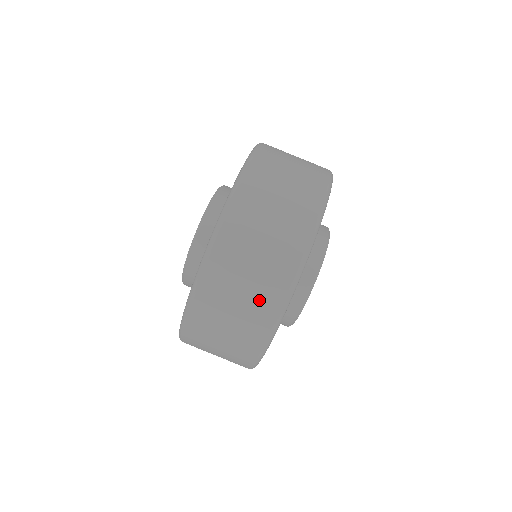
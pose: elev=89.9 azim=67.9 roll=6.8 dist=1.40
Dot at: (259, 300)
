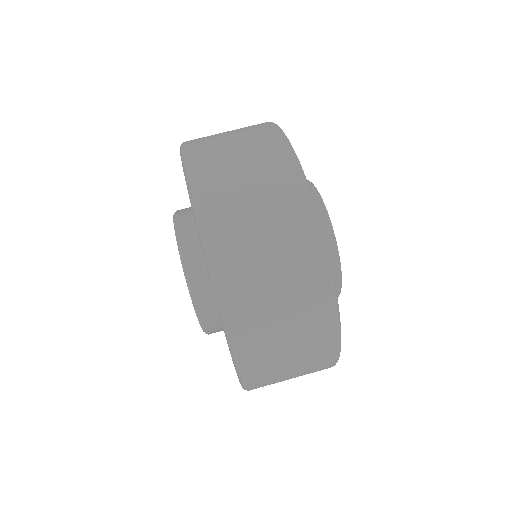
Dot at: (253, 136)
